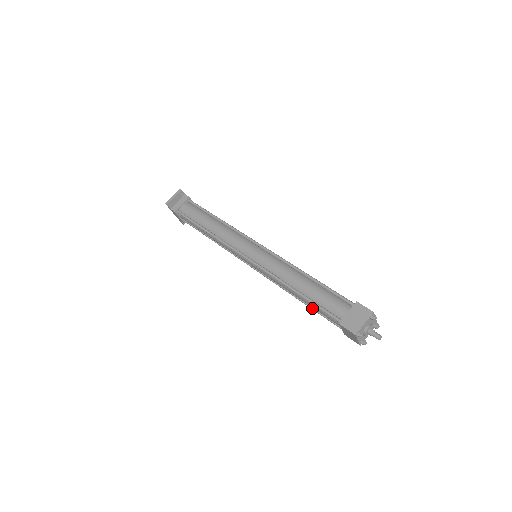
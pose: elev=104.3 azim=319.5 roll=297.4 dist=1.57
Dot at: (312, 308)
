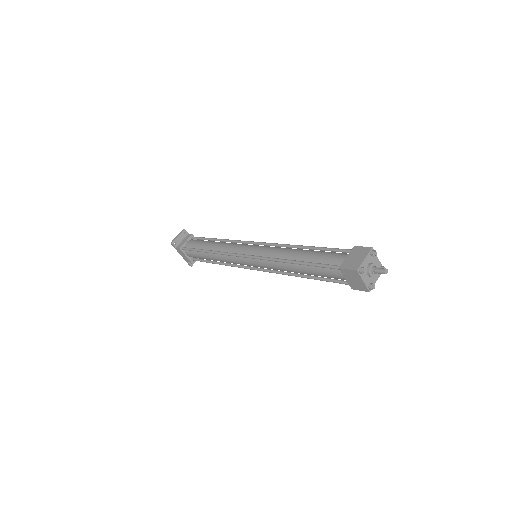
Dot at: (315, 278)
